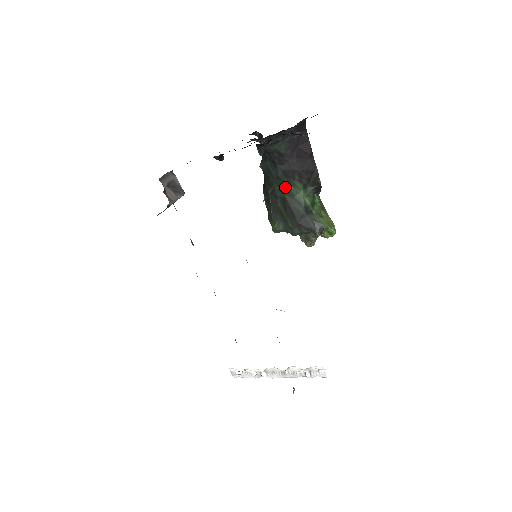
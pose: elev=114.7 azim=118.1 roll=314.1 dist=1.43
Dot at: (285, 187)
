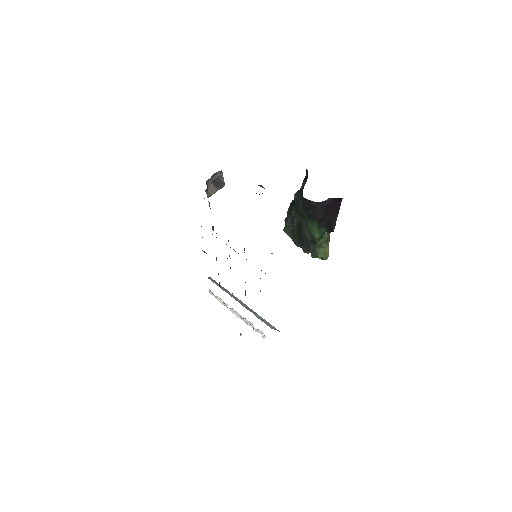
Dot at: (305, 220)
